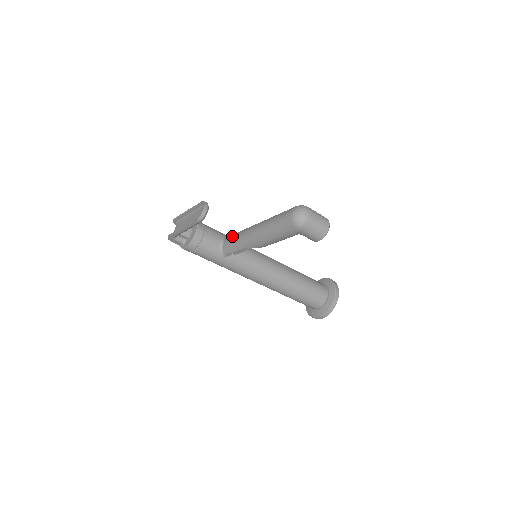
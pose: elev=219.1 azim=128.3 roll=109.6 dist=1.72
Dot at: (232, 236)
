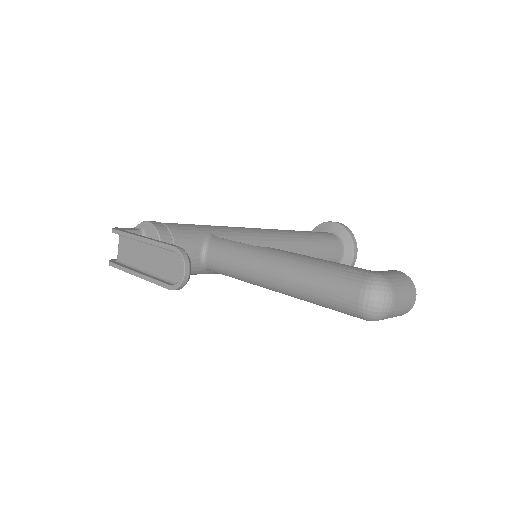
Dot at: (223, 254)
